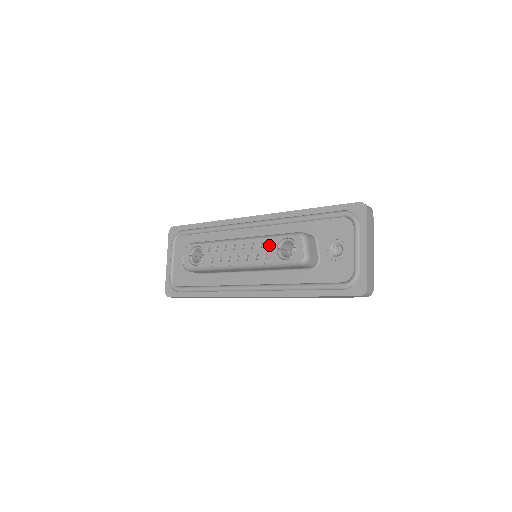
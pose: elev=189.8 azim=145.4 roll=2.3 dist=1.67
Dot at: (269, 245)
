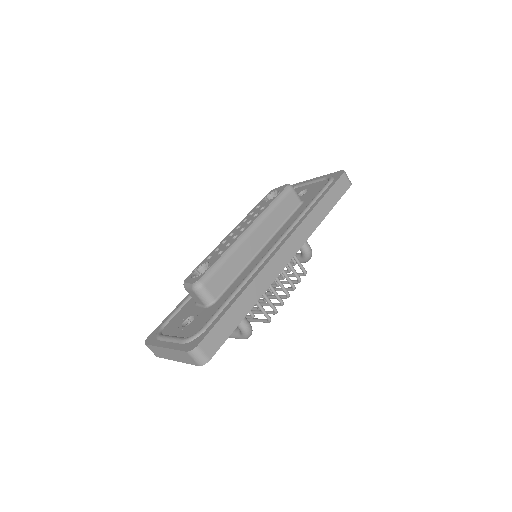
Dot at: (257, 208)
